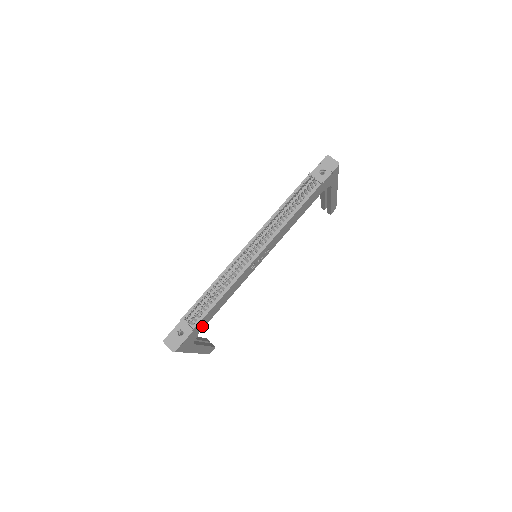
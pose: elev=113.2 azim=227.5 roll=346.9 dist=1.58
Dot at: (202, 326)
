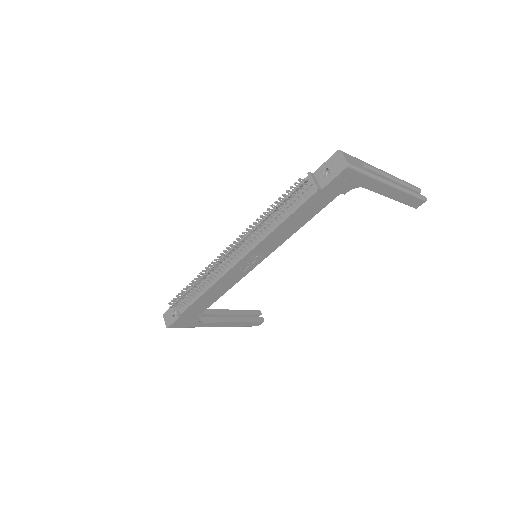
Dot at: (198, 312)
